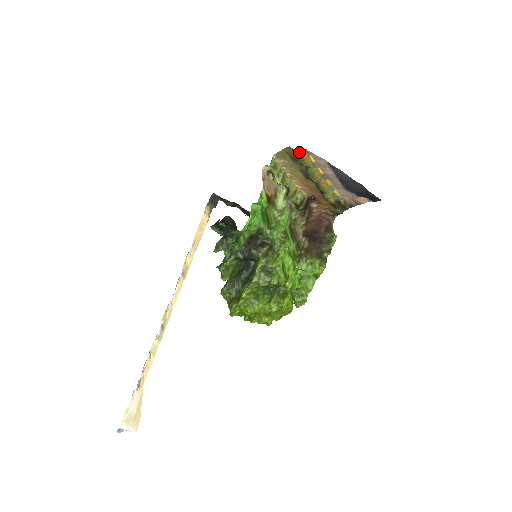
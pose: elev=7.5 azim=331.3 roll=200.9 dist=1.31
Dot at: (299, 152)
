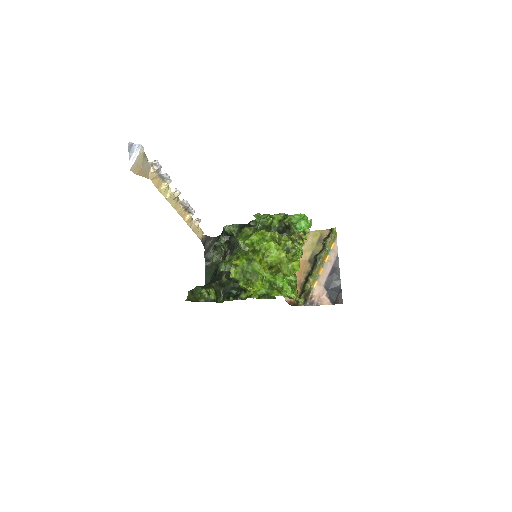
Dot at: (335, 233)
